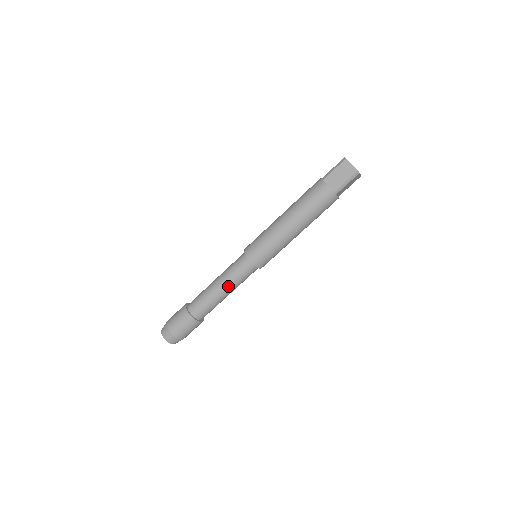
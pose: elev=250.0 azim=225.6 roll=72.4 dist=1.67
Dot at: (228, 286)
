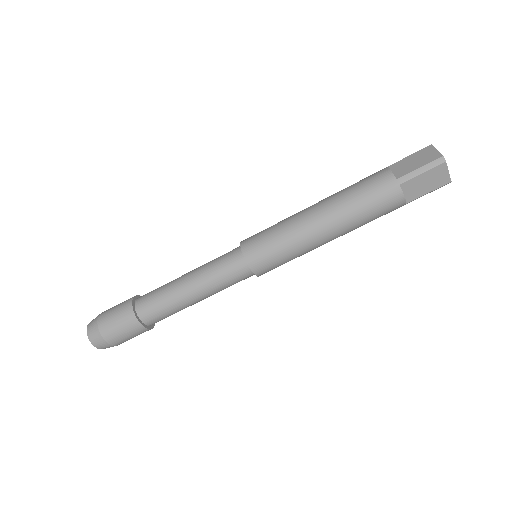
Dot at: (198, 279)
